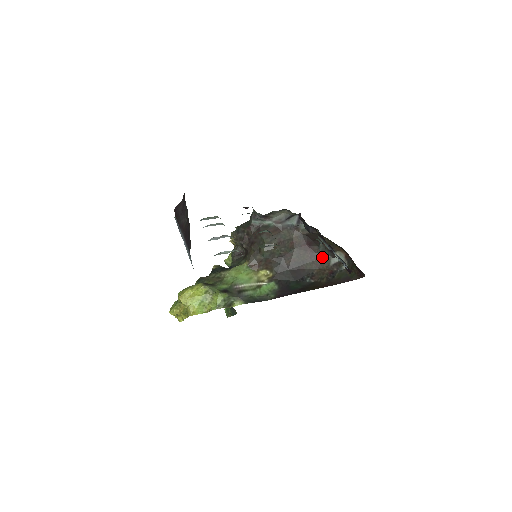
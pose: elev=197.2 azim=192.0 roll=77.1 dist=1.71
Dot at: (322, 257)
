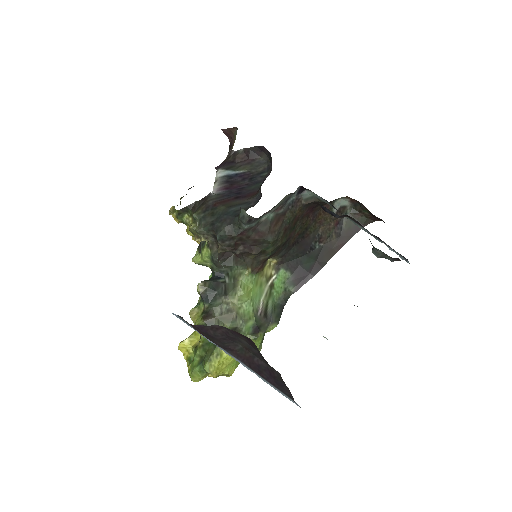
Dot at: (323, 211)
